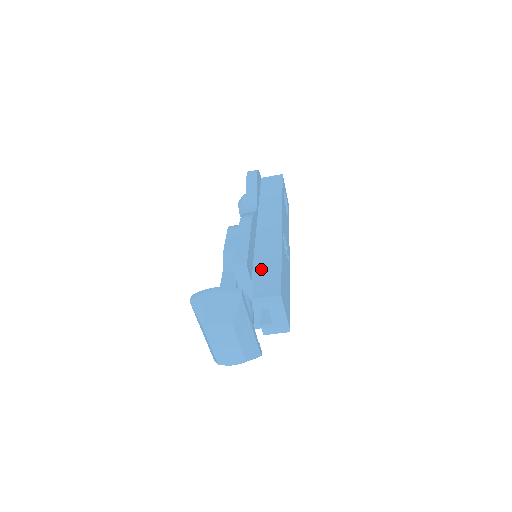
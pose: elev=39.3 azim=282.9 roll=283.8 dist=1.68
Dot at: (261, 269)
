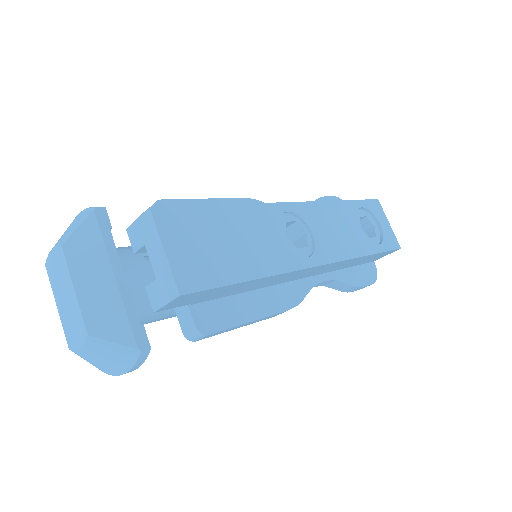
Dot at: occluded
